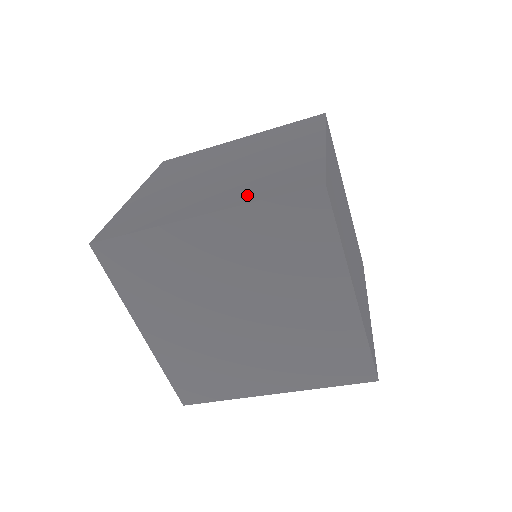
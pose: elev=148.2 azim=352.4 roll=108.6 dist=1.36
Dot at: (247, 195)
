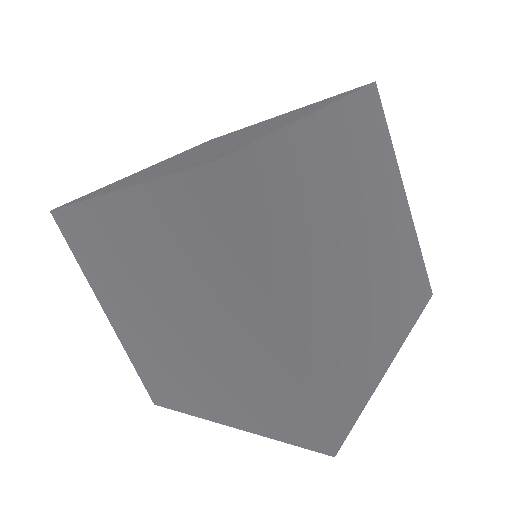
Dot at: (322, 105)
